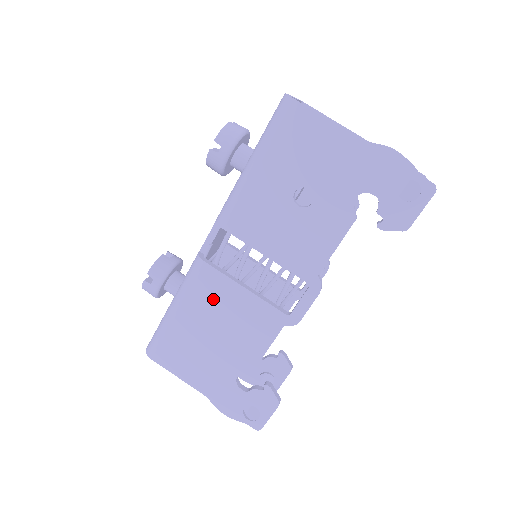
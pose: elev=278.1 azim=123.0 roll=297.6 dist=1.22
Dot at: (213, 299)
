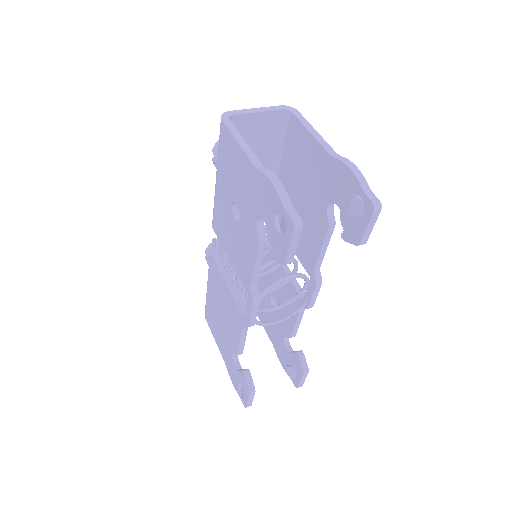
Dot at: (217, 284)
